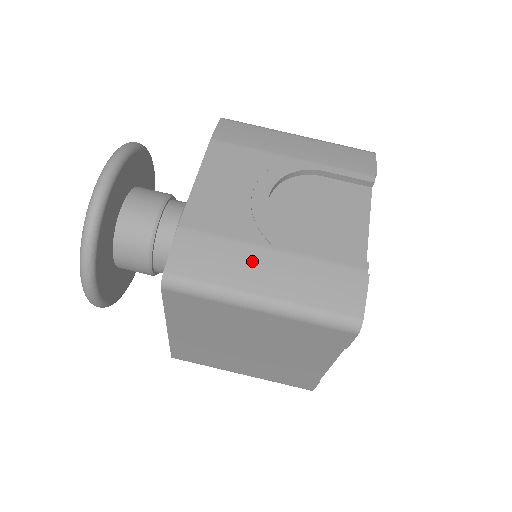
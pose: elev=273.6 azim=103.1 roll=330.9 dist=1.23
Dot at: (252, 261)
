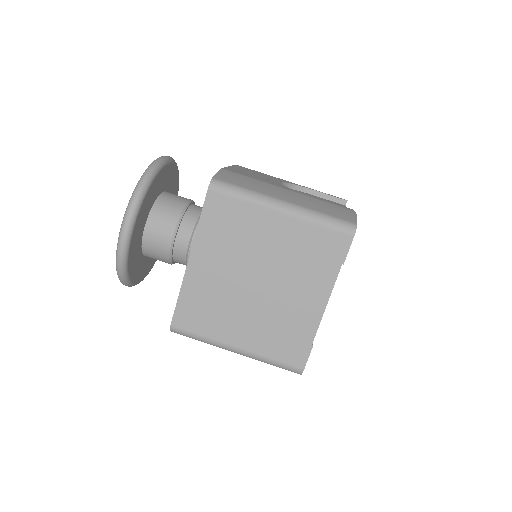
Dot at: (275, 189)
